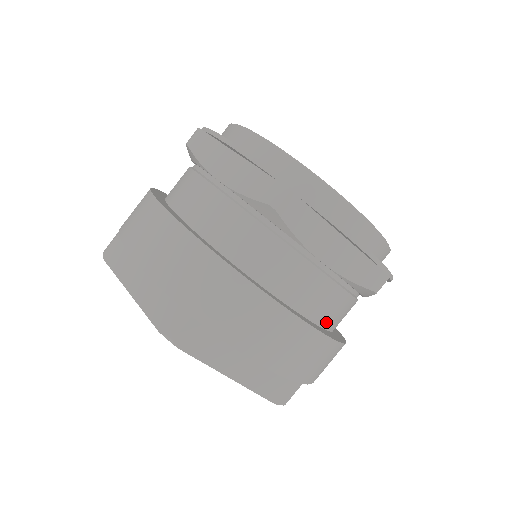
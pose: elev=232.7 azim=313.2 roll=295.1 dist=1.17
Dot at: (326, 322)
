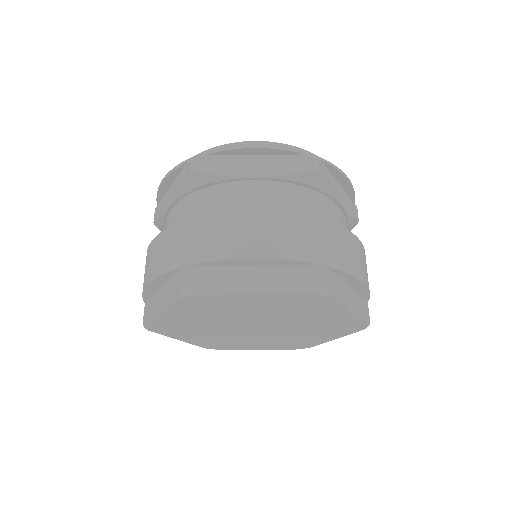
Dot at: occluded
